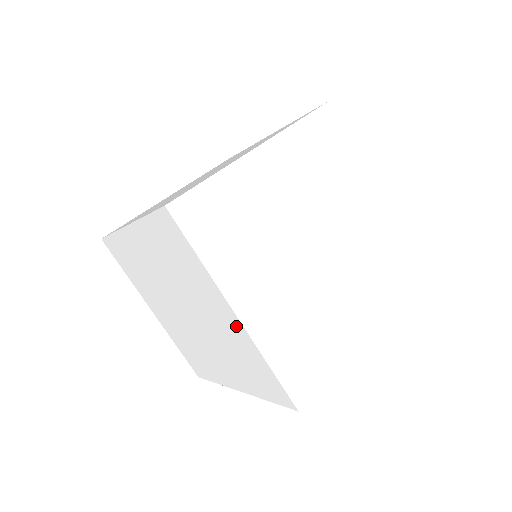
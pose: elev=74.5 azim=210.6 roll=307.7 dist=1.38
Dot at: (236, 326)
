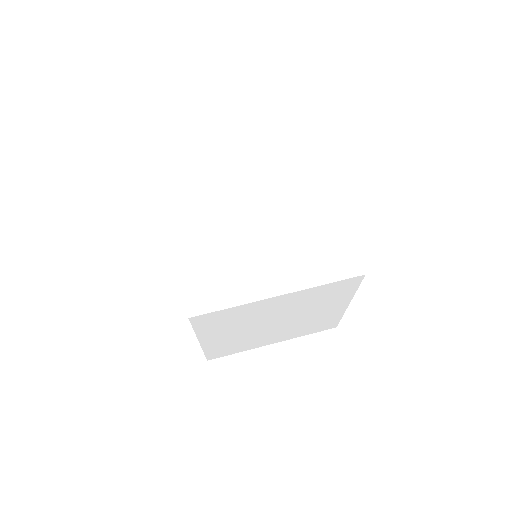
Dot at: occluded
